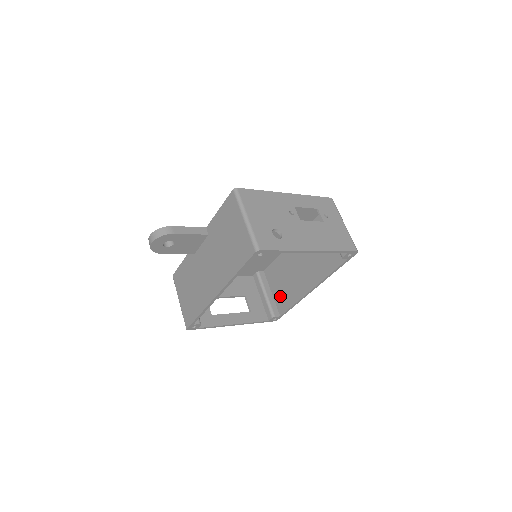
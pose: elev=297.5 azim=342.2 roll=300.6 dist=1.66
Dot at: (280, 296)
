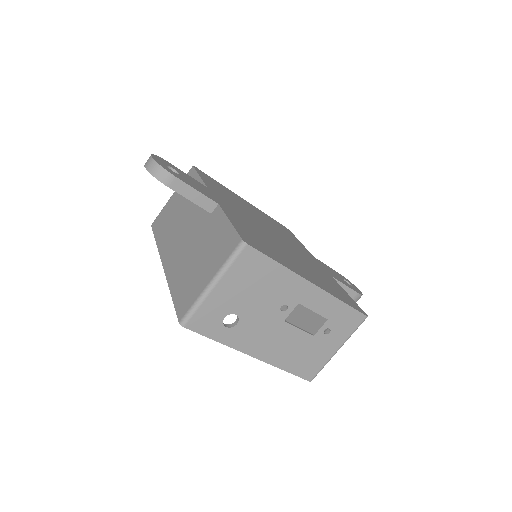
Dot at: occluded
